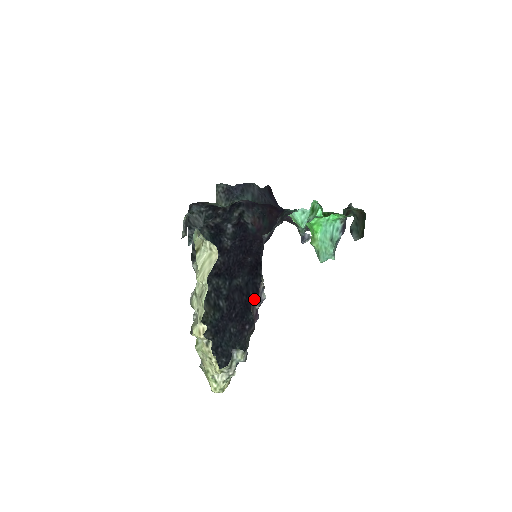
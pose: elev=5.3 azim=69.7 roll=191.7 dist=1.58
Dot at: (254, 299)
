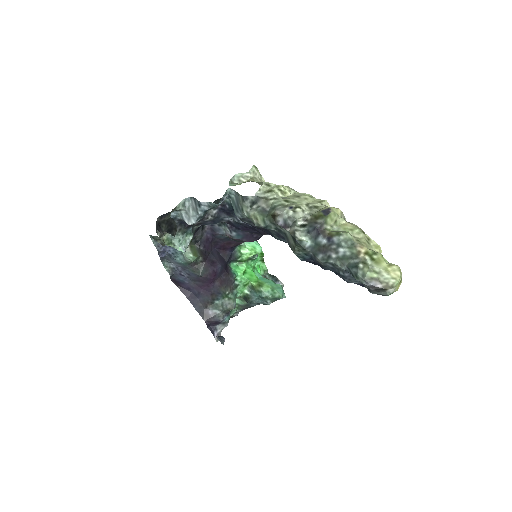
Dot at: occluded
